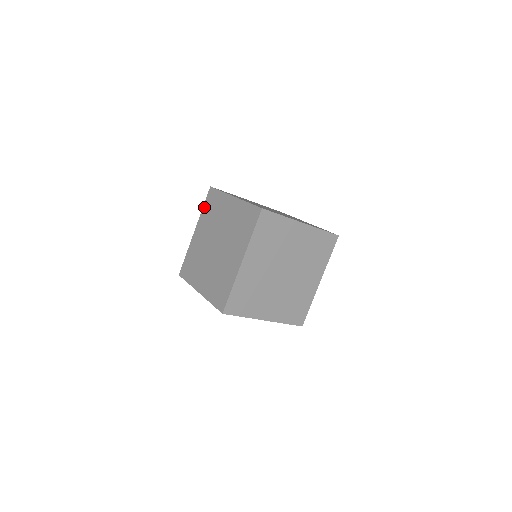
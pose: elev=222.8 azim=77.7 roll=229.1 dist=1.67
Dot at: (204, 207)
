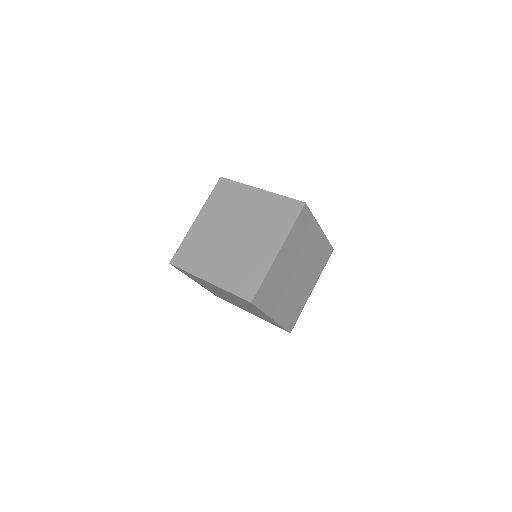
Dot at: (212, 196)
